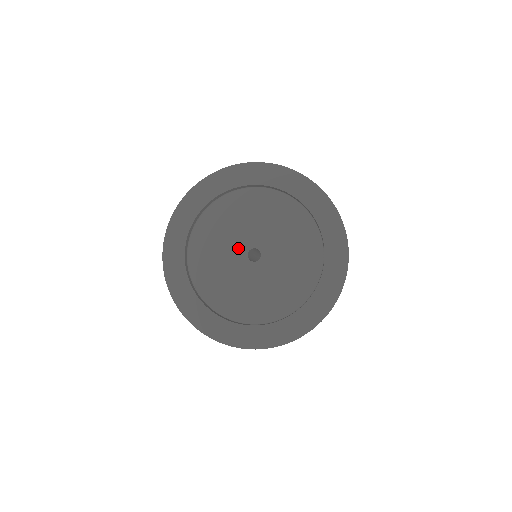
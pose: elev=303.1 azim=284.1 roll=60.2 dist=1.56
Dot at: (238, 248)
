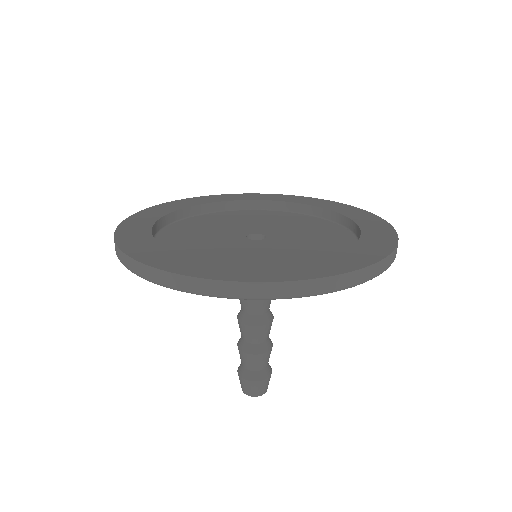
Dot at: (253, 229)
